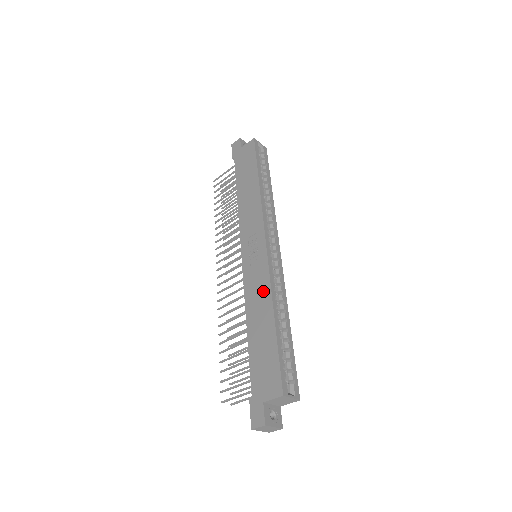
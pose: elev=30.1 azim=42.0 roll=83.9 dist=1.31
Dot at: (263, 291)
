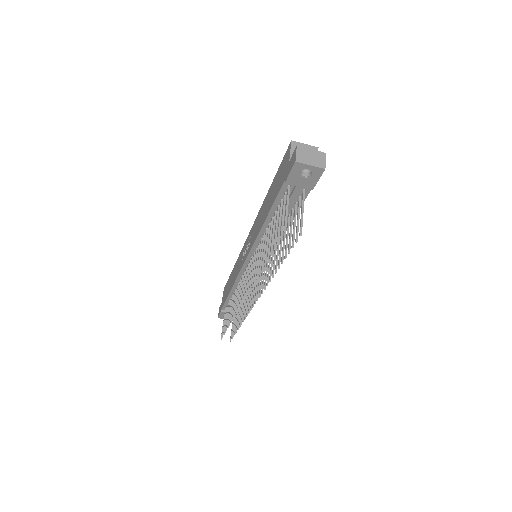
Dot at: (259, 217)
